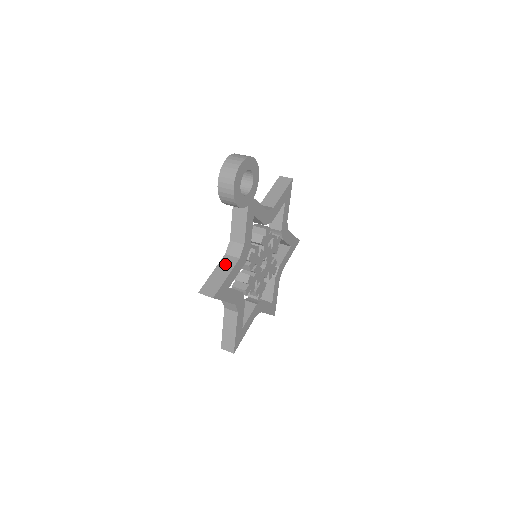
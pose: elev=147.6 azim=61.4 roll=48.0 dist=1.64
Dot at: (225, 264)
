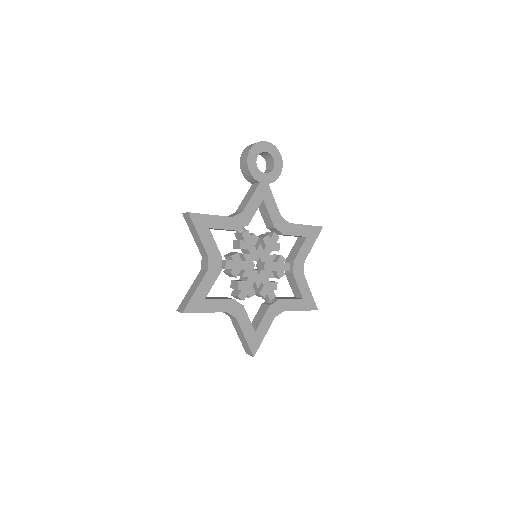
Dot at: occluded
